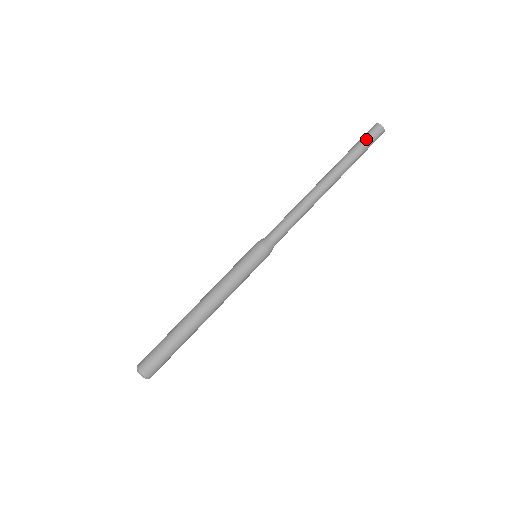
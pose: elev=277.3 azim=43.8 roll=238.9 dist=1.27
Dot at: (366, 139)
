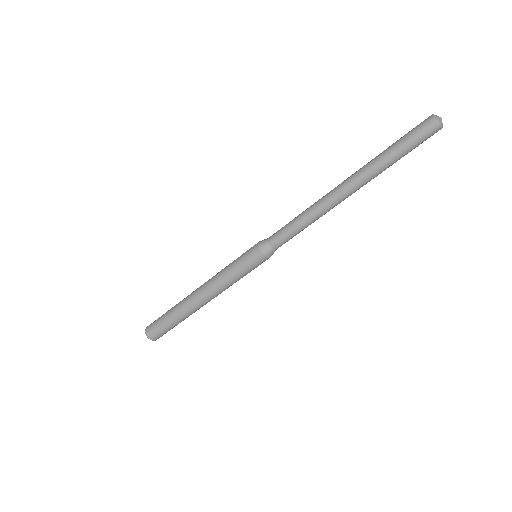
Dot at: (416, 146)
